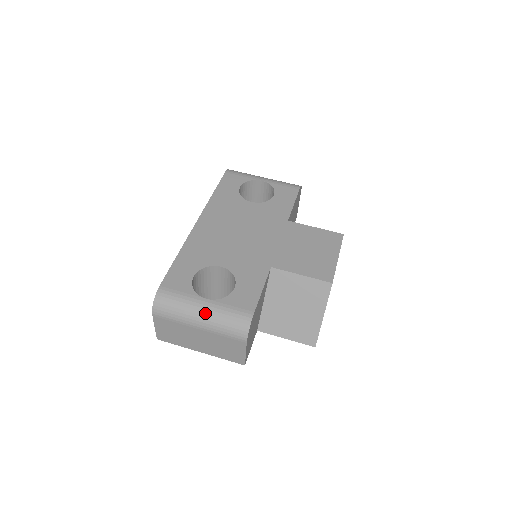
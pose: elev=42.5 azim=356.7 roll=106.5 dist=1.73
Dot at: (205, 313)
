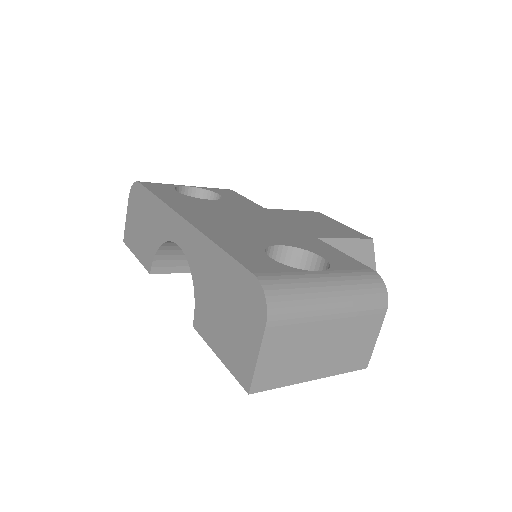
Dot at: (335, 287)
